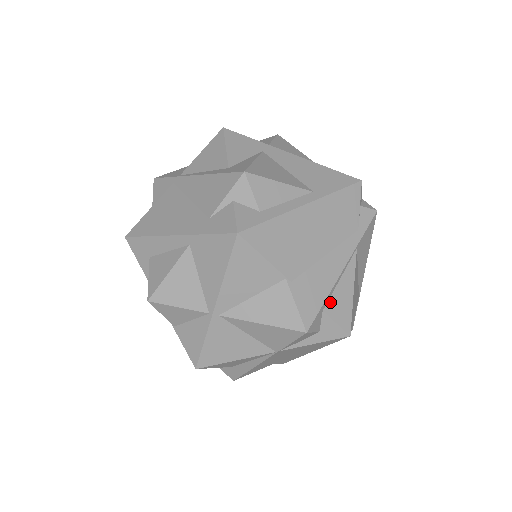
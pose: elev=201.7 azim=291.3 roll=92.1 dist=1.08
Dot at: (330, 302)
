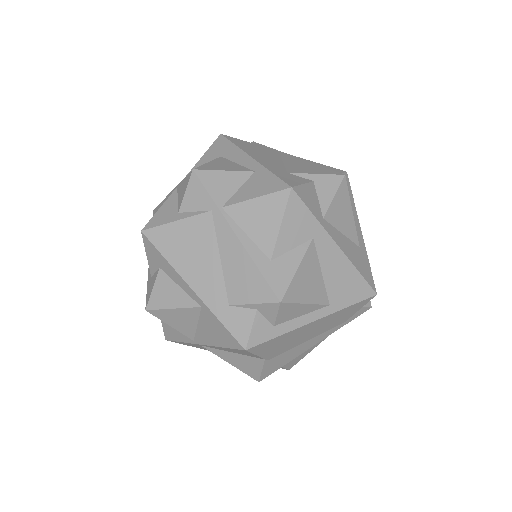
Dot at: occluded
